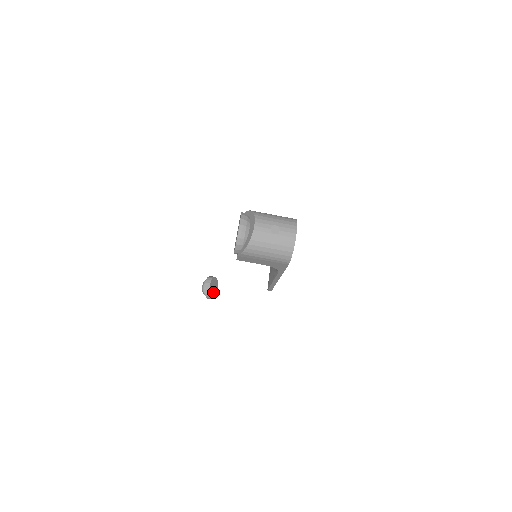
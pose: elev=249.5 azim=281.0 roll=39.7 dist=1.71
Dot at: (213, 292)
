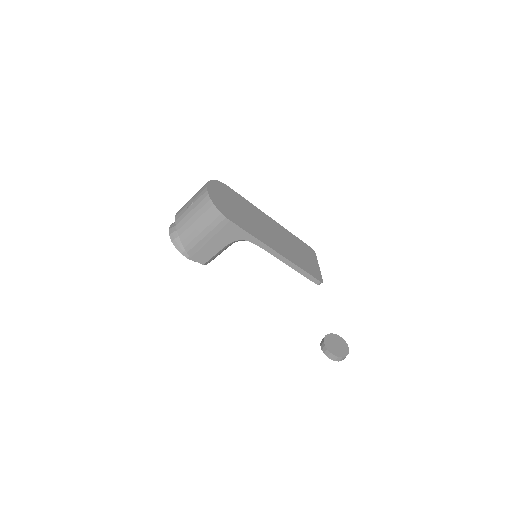
Dot at: (338, 350)
